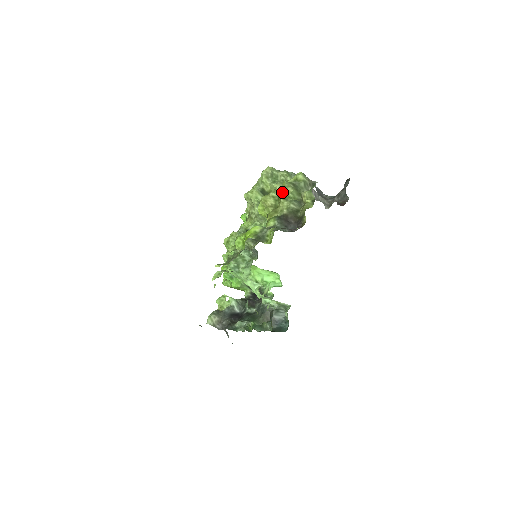
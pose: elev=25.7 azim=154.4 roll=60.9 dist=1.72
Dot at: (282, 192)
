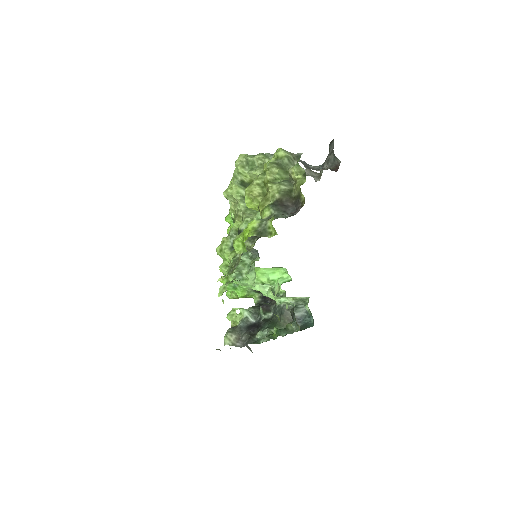
Dot at: (267, 176)
